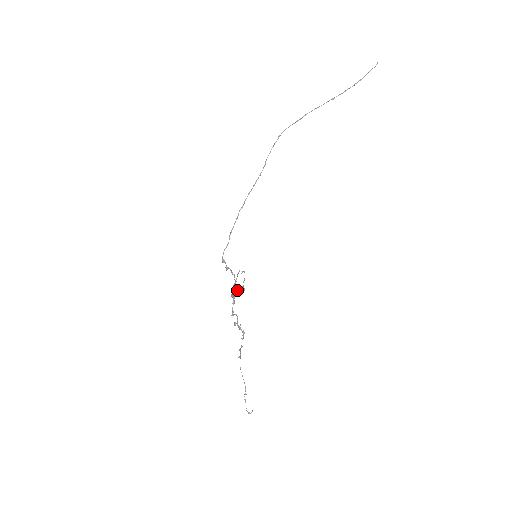
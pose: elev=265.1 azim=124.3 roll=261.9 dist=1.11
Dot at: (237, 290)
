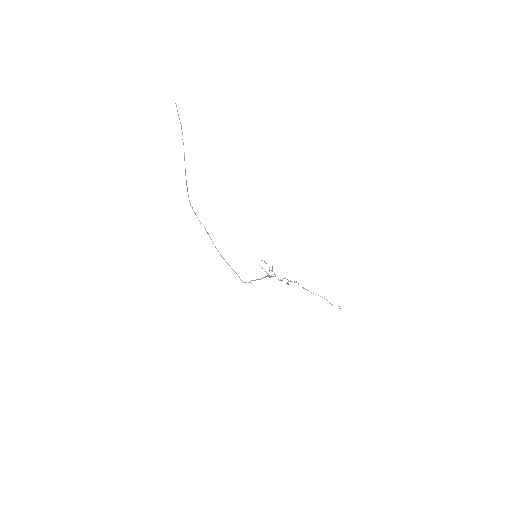
Dot at: (268, 275)
